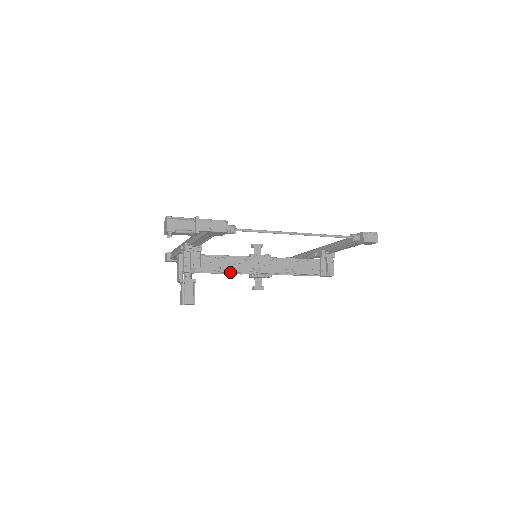
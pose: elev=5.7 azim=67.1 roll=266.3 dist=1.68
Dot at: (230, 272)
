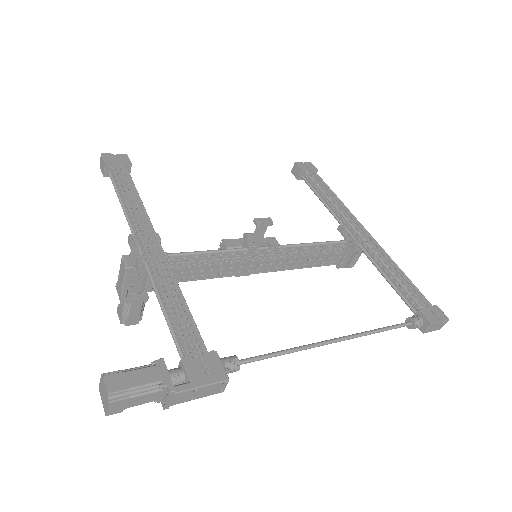
Dot at: occluded
